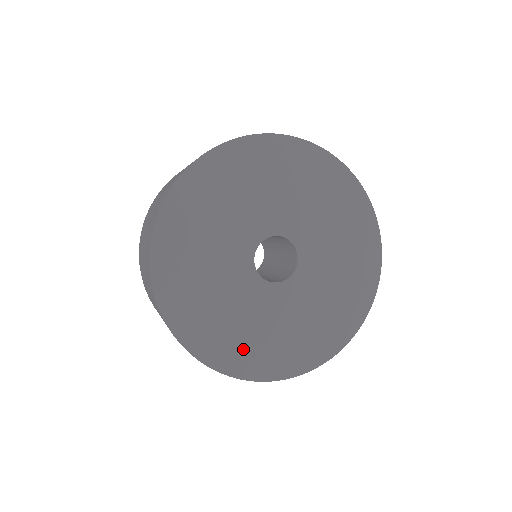
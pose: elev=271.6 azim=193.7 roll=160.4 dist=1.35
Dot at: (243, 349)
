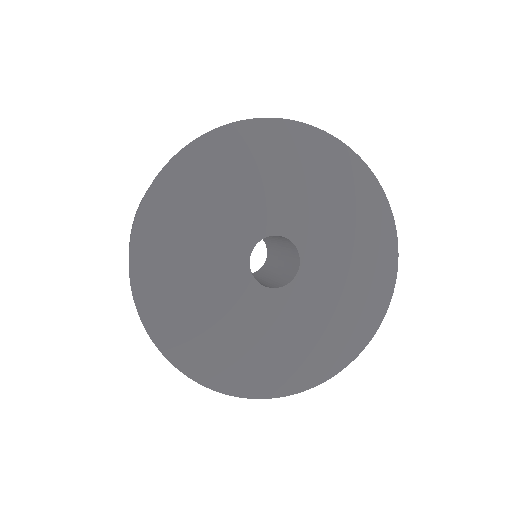
Dot at: (313, 355)
